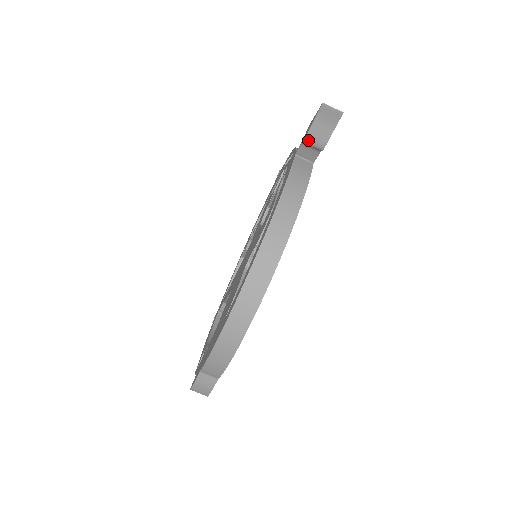
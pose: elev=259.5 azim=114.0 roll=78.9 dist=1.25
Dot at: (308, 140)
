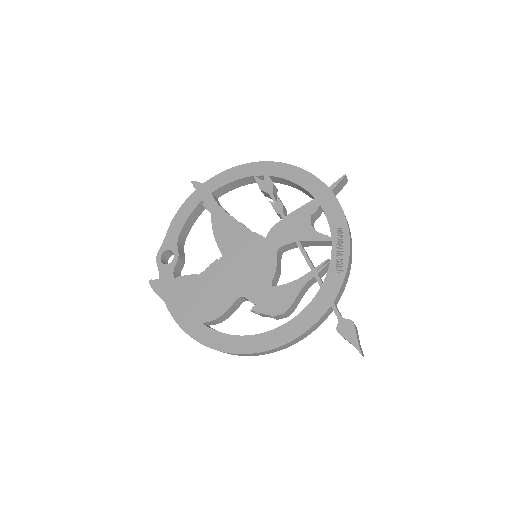
Dot at: (339, 333)
